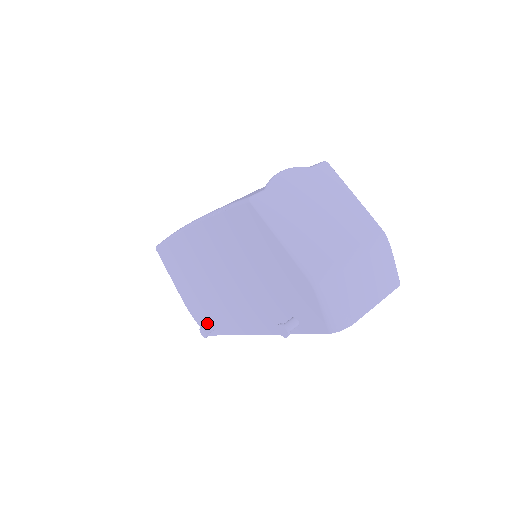
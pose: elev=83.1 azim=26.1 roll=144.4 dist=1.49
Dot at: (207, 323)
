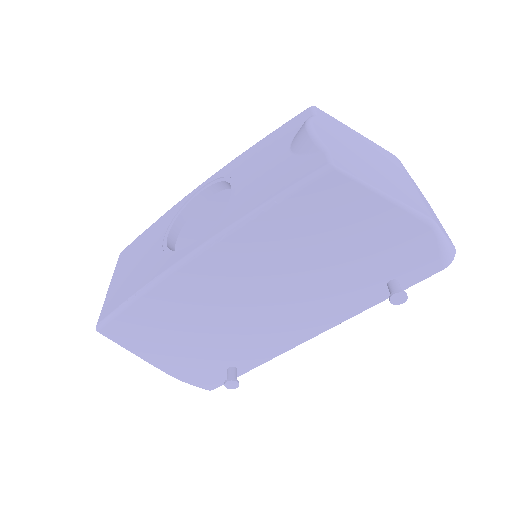
Dot at: (218, 373)
